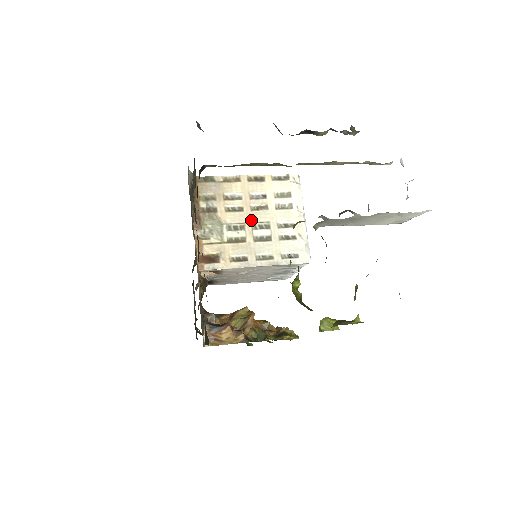
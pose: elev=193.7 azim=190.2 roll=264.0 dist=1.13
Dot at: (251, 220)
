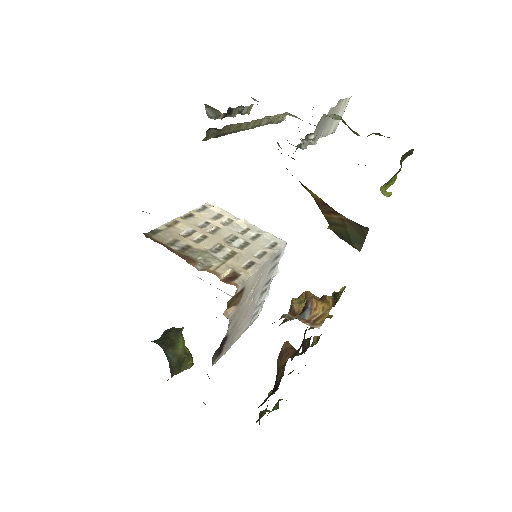
Dot at: (220, 239)
